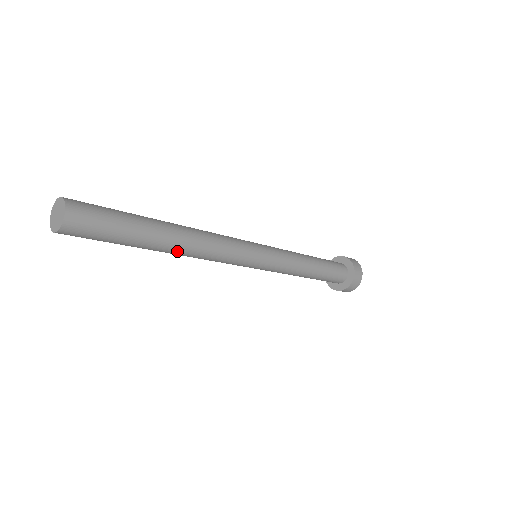
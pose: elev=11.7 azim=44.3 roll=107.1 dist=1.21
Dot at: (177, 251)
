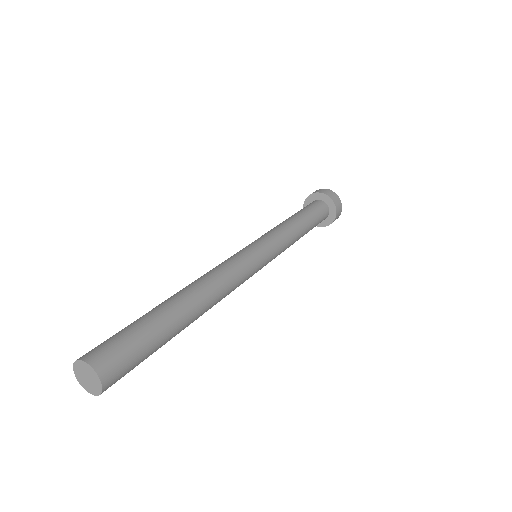
Dot at: occluded
